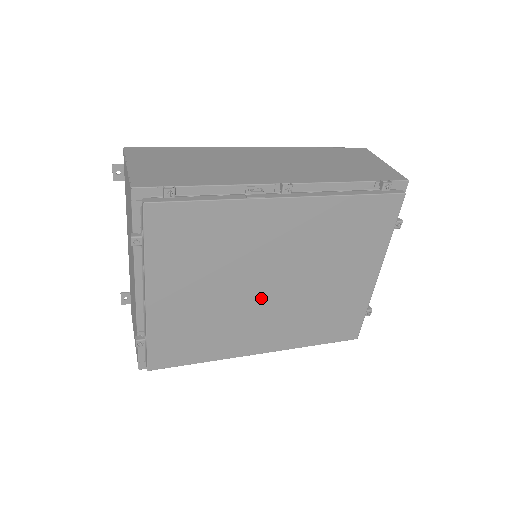
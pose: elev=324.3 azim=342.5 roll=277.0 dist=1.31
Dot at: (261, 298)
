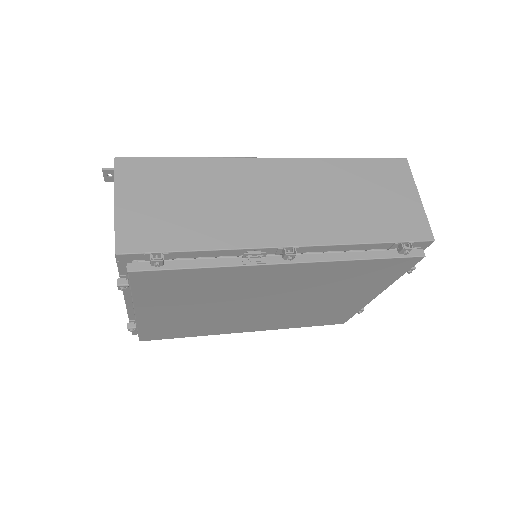
Dot at: (251, 310)
